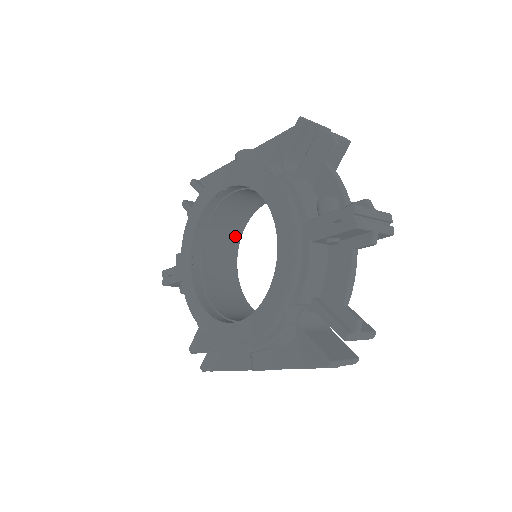
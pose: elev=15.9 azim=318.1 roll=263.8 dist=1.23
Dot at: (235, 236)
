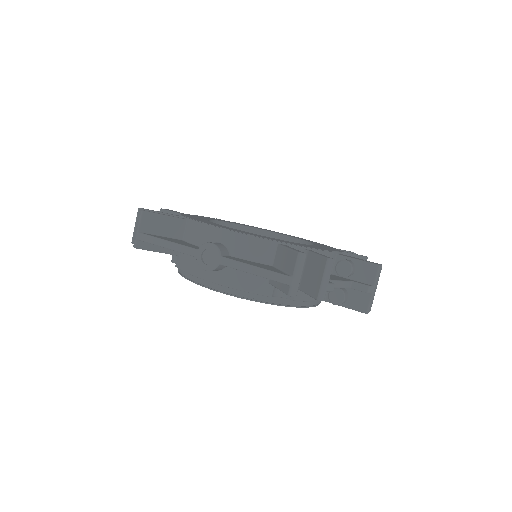
Dot at: occluded
